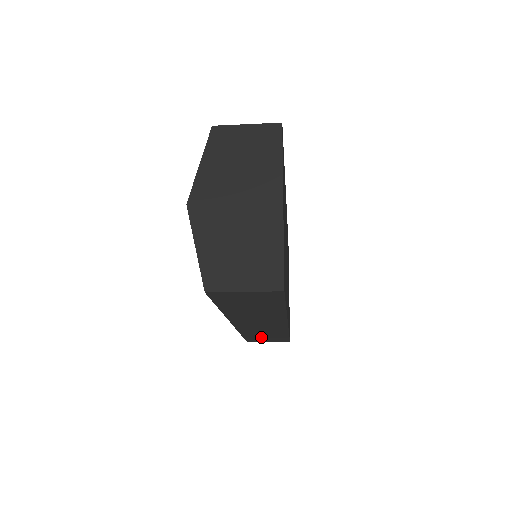
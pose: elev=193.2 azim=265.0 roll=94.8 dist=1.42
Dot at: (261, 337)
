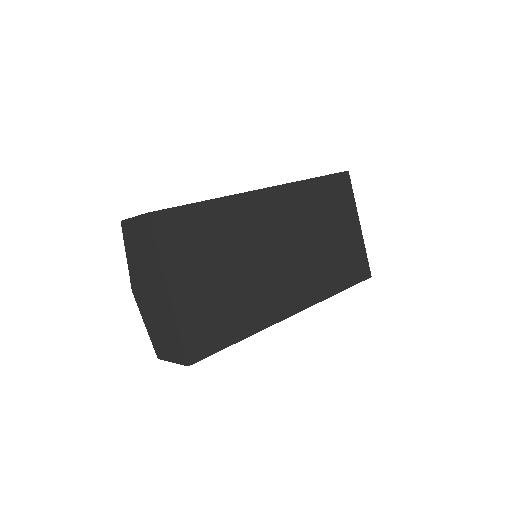
Dot at: occluded
